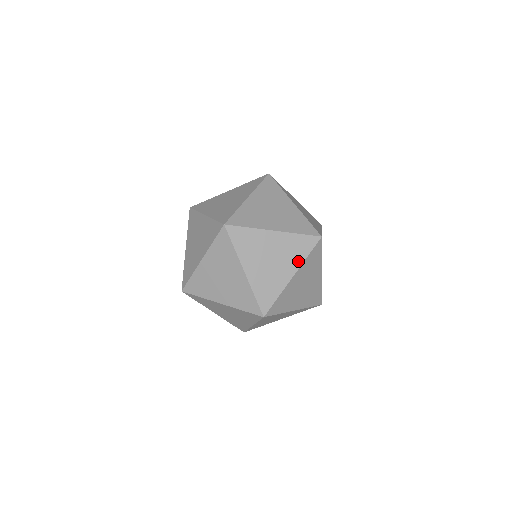
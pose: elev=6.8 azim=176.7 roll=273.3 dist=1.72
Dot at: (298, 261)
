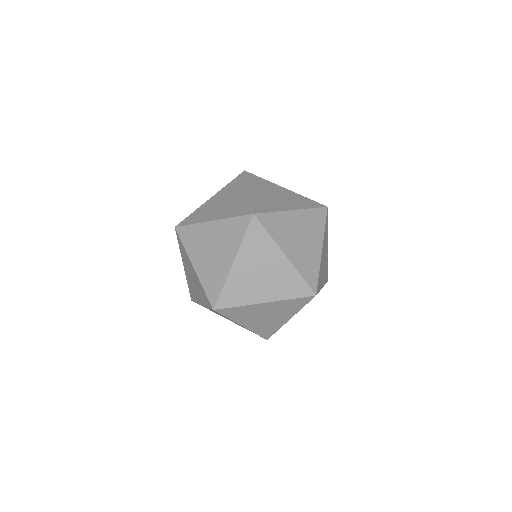
Dot at: (293, 312)
